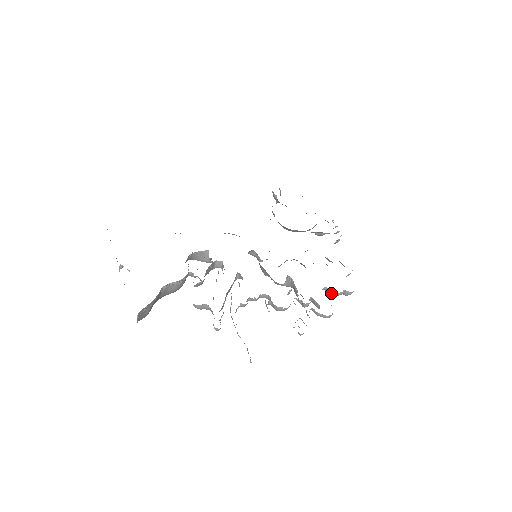
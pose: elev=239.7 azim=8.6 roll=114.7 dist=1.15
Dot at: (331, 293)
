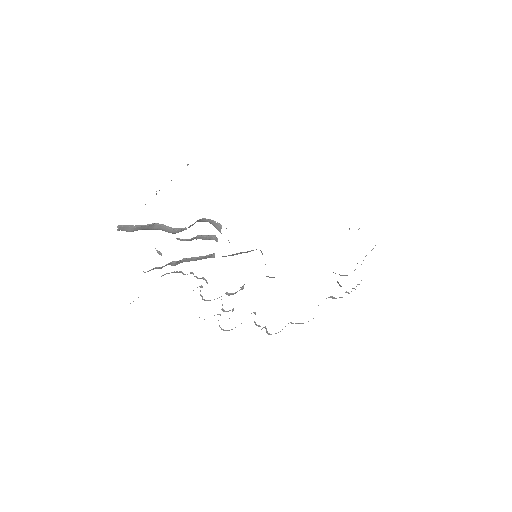
Dot at: occluded
